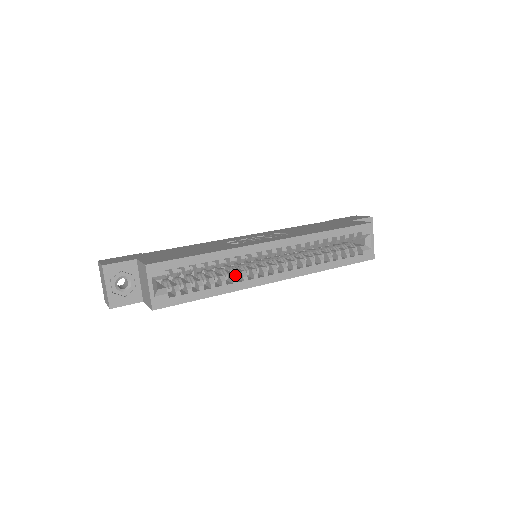
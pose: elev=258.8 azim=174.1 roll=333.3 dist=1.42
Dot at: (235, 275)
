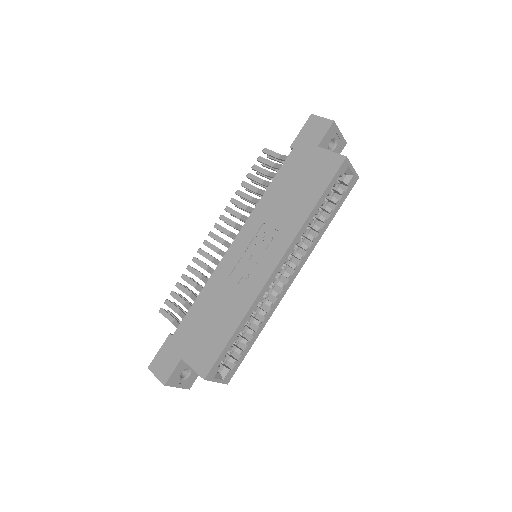
Dot at: (263, 311)
